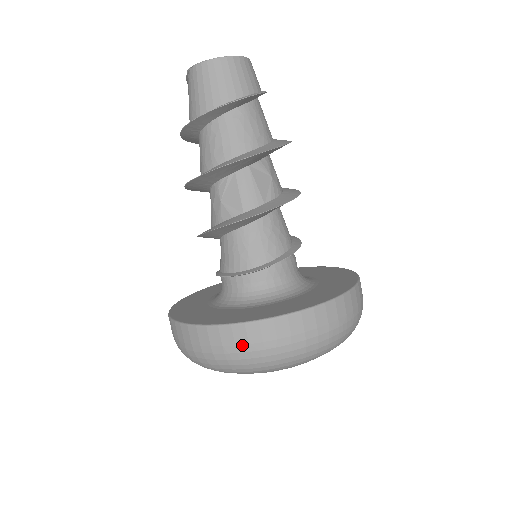
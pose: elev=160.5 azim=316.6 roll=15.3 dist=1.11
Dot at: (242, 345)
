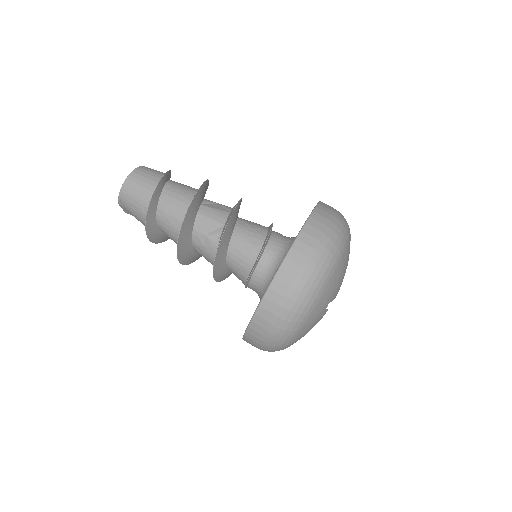
Dot at: (303, 261)
